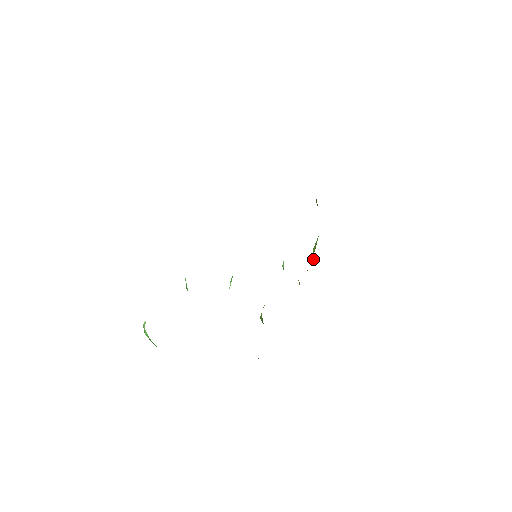
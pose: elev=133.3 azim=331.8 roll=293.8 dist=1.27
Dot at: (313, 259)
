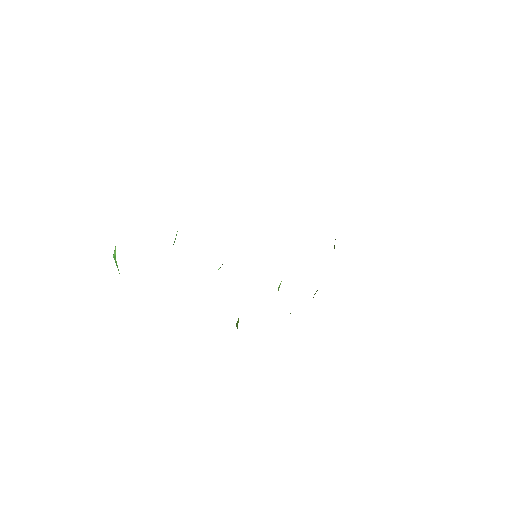
Dot at: occluded
